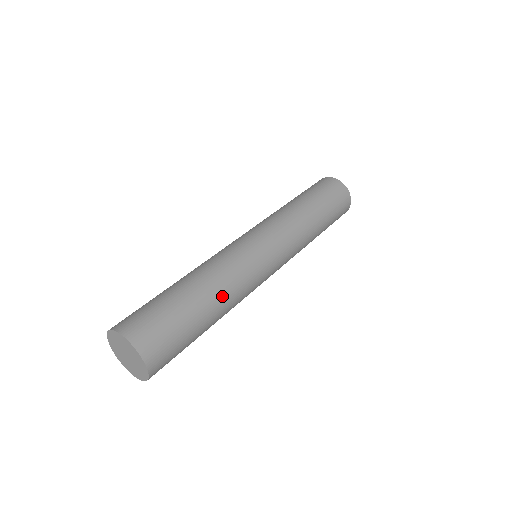
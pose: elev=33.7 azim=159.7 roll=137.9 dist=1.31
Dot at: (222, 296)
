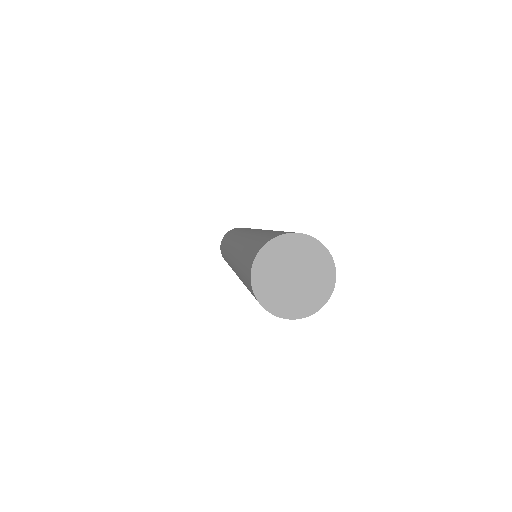
Dot at: occluded
